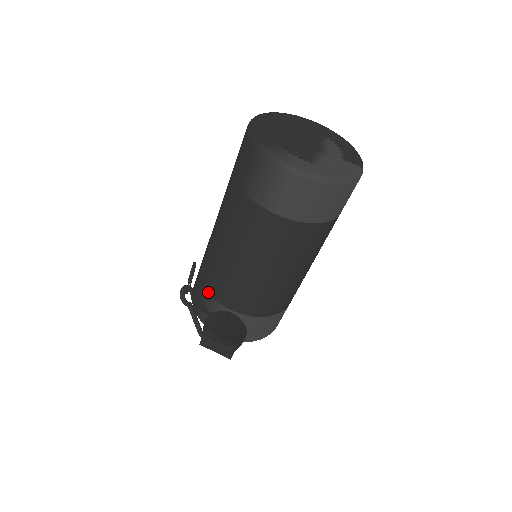
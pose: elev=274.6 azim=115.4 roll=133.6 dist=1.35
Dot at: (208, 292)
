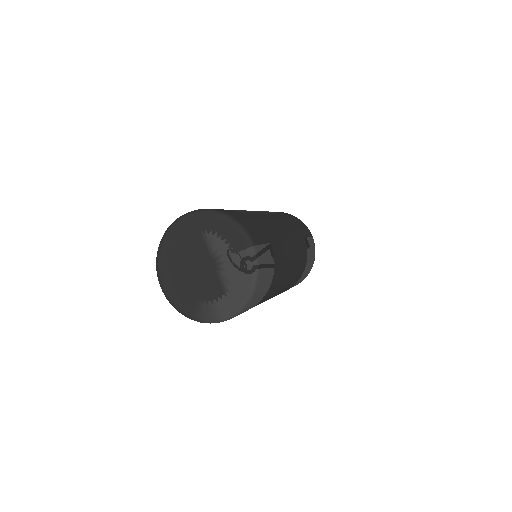
Dot at: occluded
